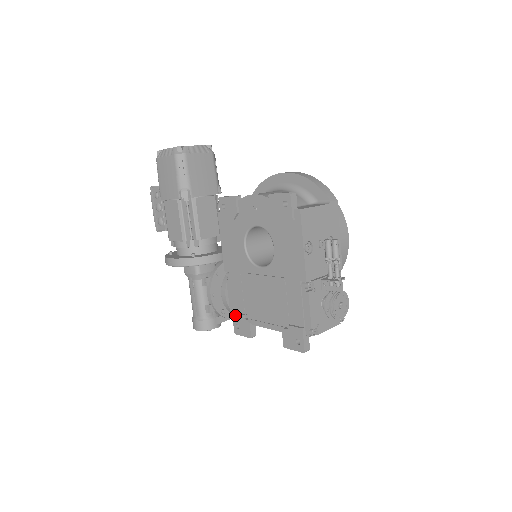
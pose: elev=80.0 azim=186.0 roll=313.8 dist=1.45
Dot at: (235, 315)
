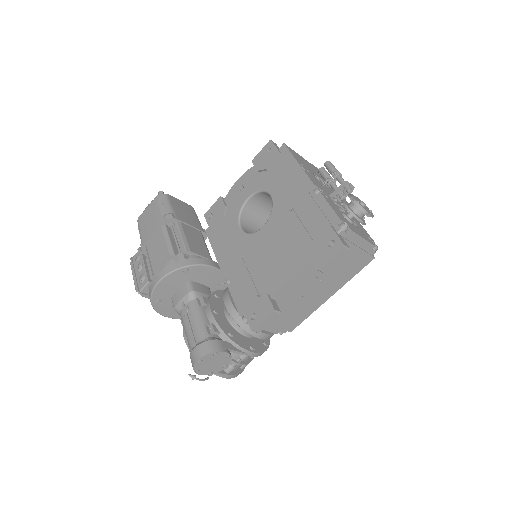
Dot at: (247, 306)
